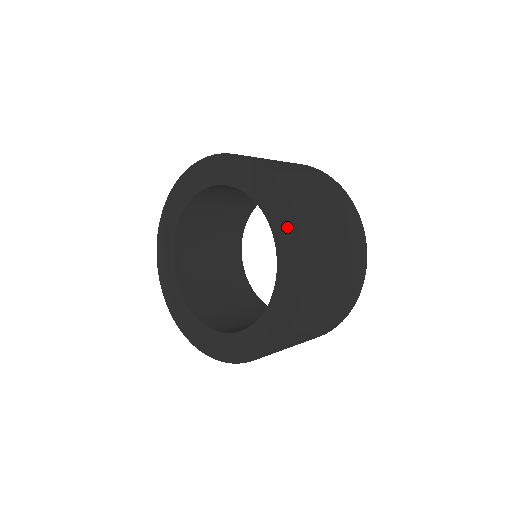
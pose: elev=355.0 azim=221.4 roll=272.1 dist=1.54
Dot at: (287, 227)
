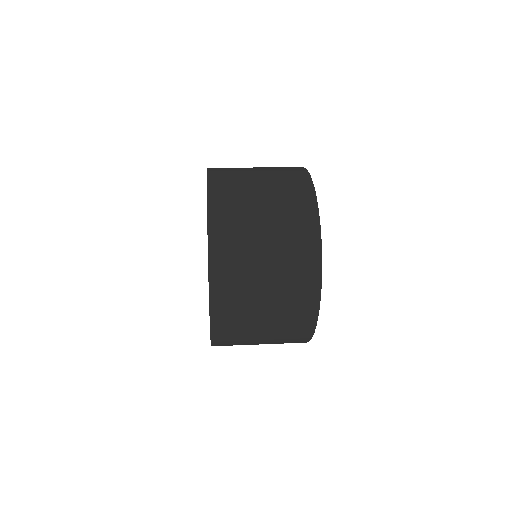
Dot at: occluded
